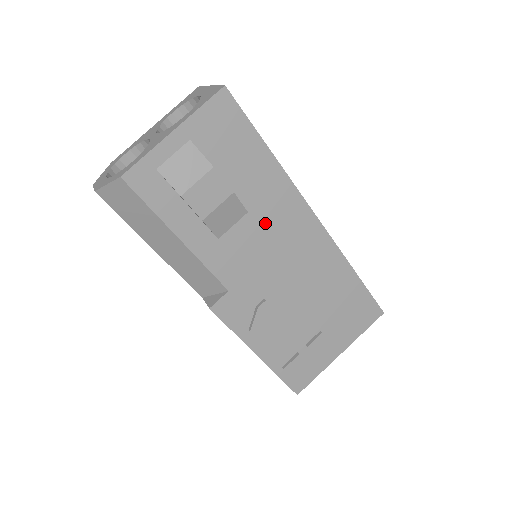
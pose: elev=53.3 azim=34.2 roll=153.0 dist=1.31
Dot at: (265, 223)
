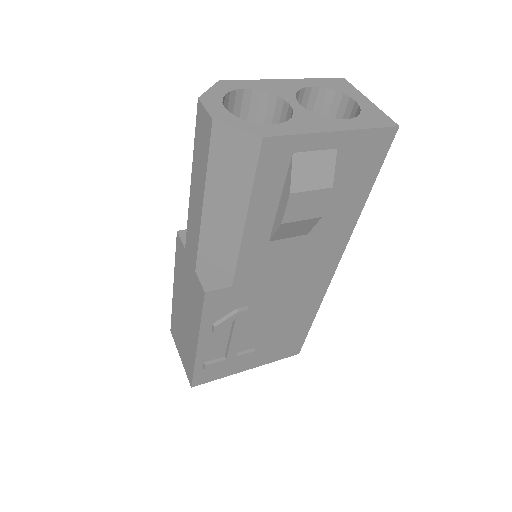
Dot at: (308, 250)
